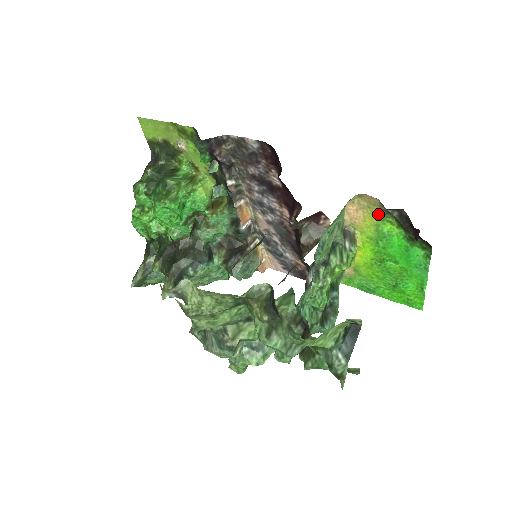
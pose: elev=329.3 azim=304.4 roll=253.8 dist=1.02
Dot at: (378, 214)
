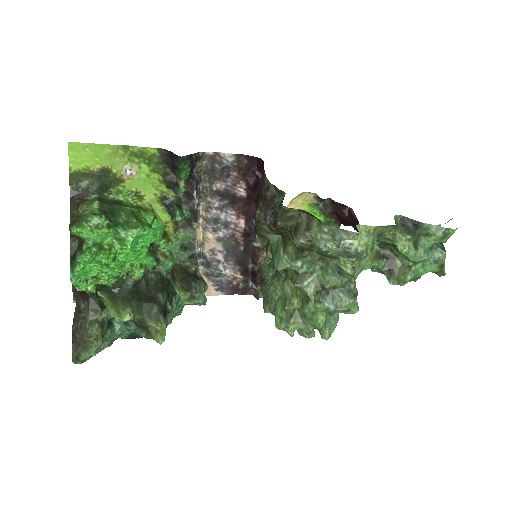
Dot at: (308, 208)
